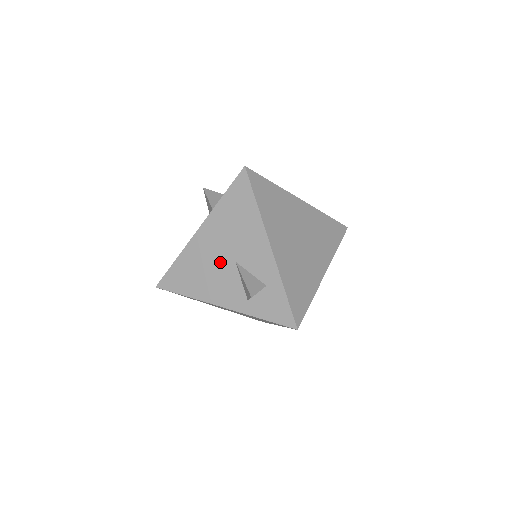
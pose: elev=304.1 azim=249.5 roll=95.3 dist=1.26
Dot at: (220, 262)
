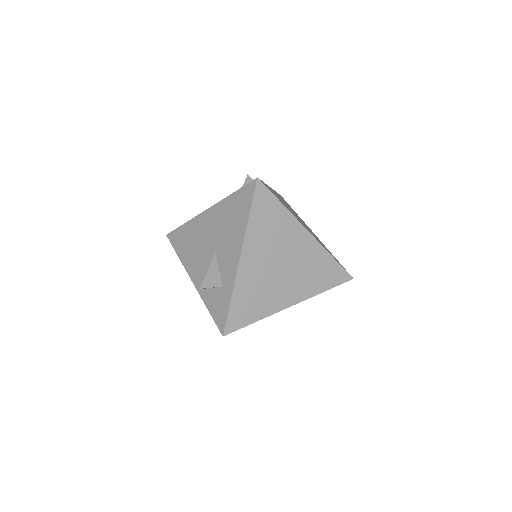
Dot at: (207, 245)
